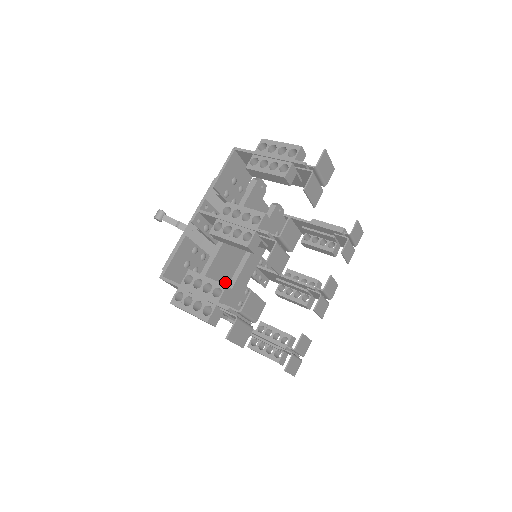
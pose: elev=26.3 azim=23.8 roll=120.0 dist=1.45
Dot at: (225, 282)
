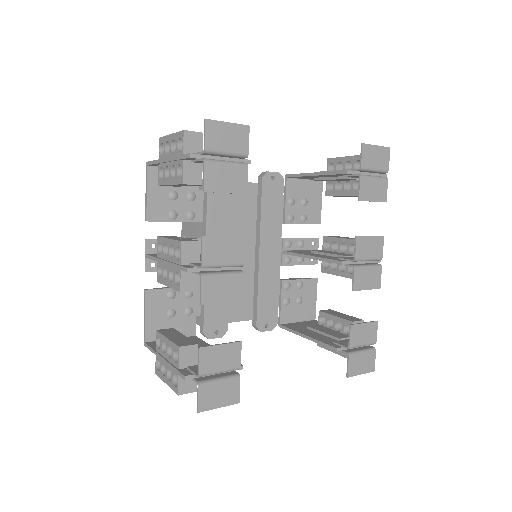
Dot at: (246, 294)
